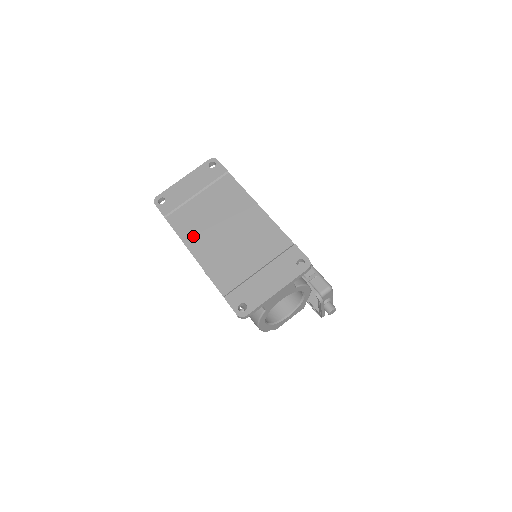
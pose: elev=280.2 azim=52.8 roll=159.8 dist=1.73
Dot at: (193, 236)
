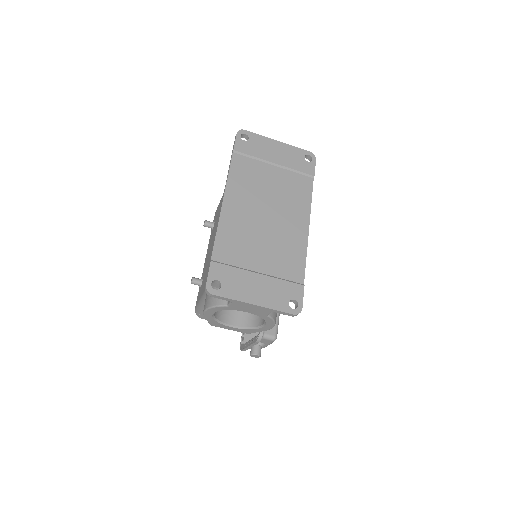
Dot at: (238, 190)
